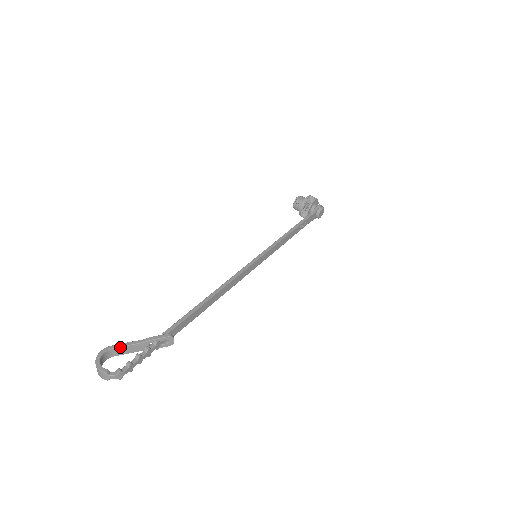
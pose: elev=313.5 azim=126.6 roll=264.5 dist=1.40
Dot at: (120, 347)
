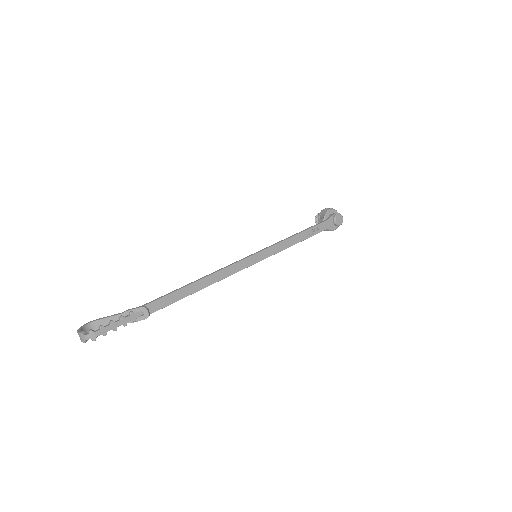
Dot at: (102, 319)
